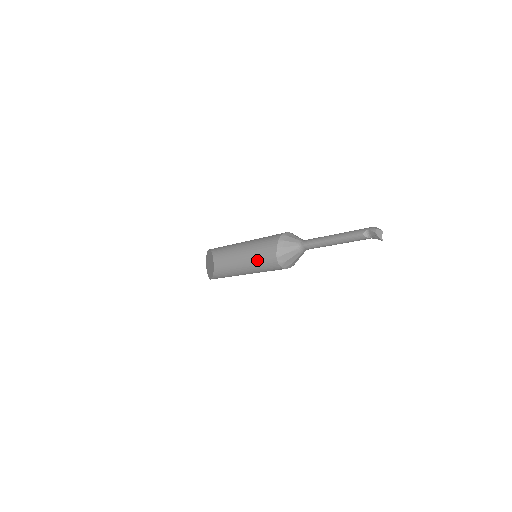
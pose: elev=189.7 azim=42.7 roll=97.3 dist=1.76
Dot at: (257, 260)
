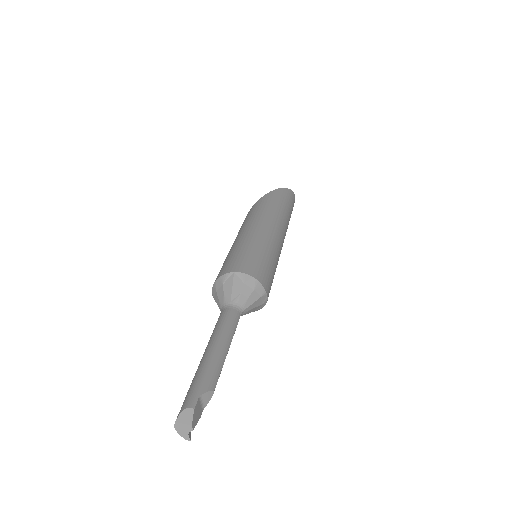
Dot at: occluded
